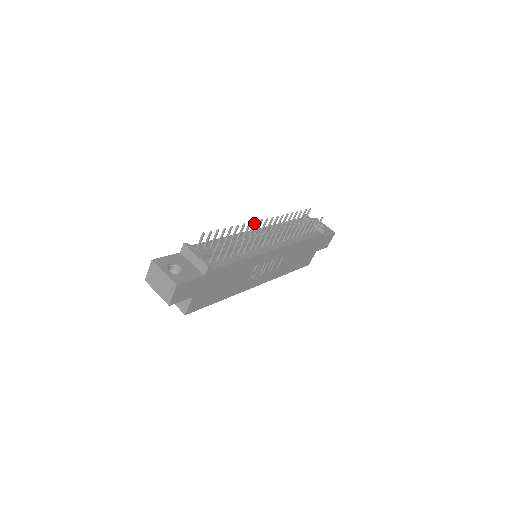
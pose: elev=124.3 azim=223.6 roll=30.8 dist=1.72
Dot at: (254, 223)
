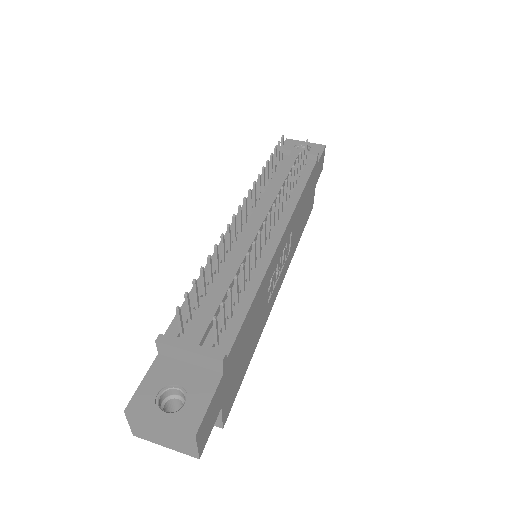
Dot at: (232, 220)
